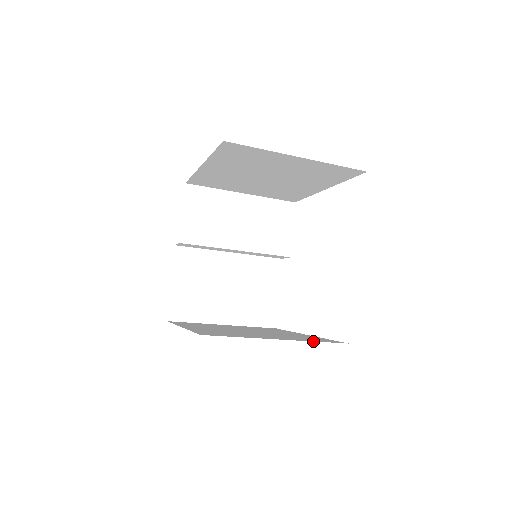
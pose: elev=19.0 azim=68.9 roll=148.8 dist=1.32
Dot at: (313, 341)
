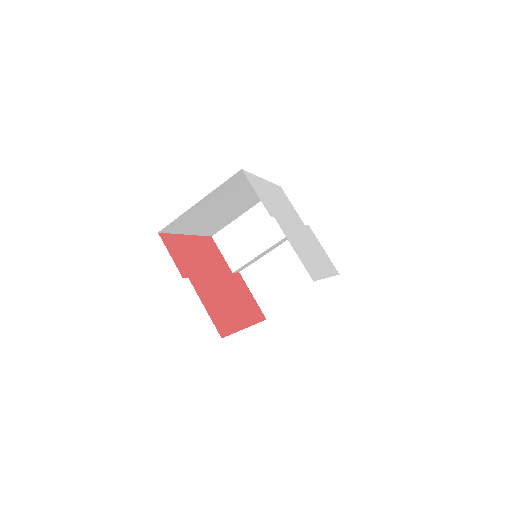
Dot at: occluded
